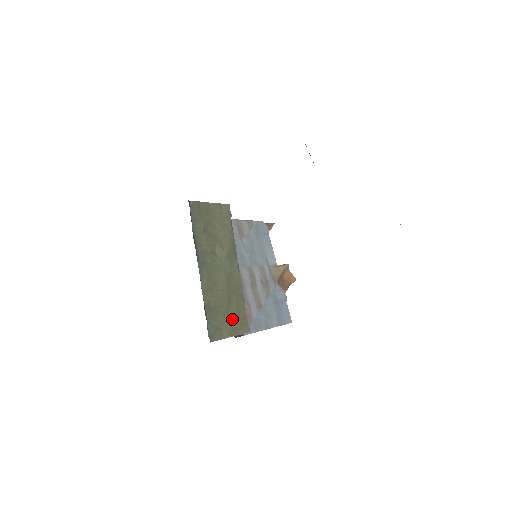
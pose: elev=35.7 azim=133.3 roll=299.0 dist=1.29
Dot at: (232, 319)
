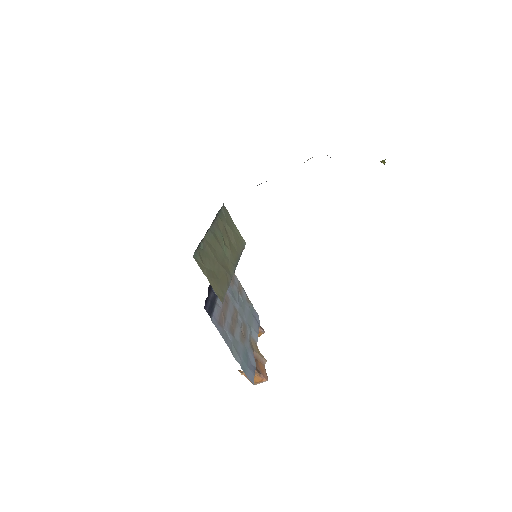
Dot at: (215, 276)
